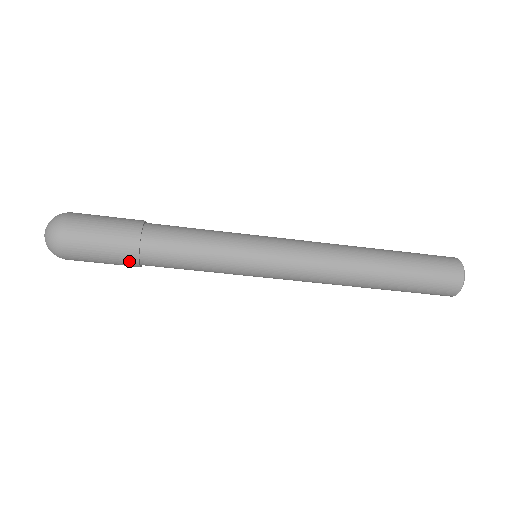
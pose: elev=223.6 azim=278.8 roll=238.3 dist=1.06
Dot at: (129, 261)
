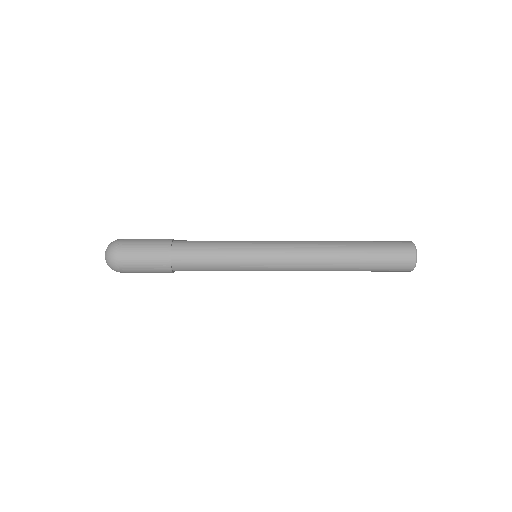
Dot at: occluded
